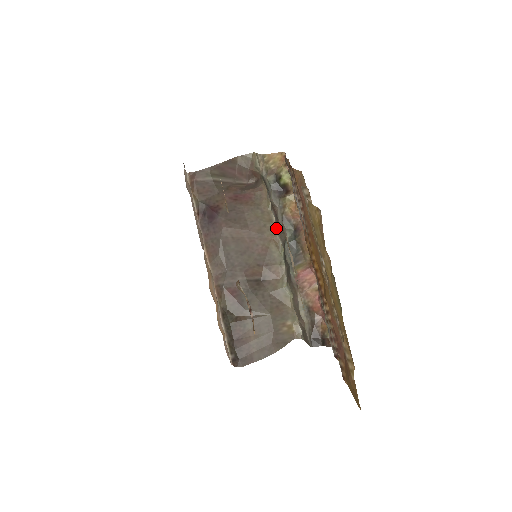
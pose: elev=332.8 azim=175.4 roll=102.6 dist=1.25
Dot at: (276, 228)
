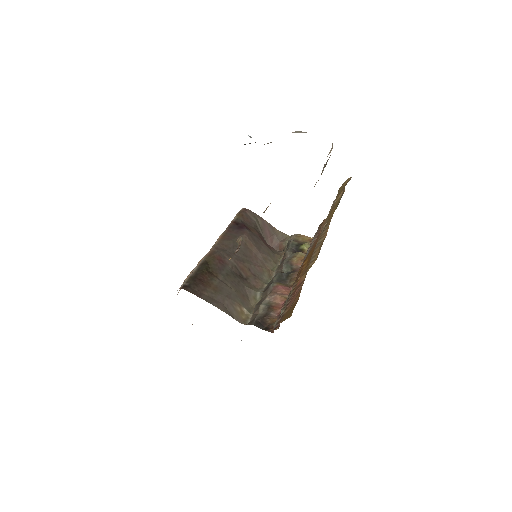
Dot at: (277, 267)
